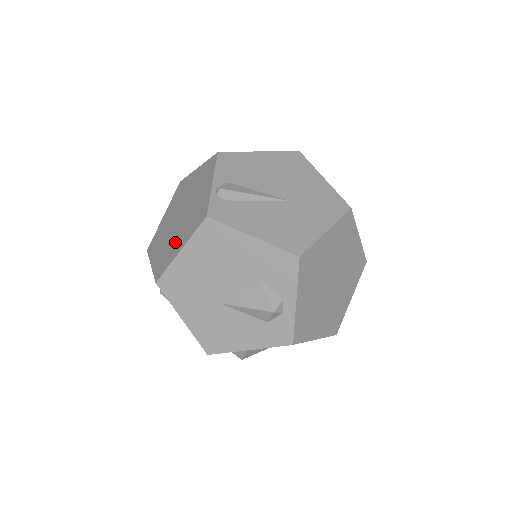
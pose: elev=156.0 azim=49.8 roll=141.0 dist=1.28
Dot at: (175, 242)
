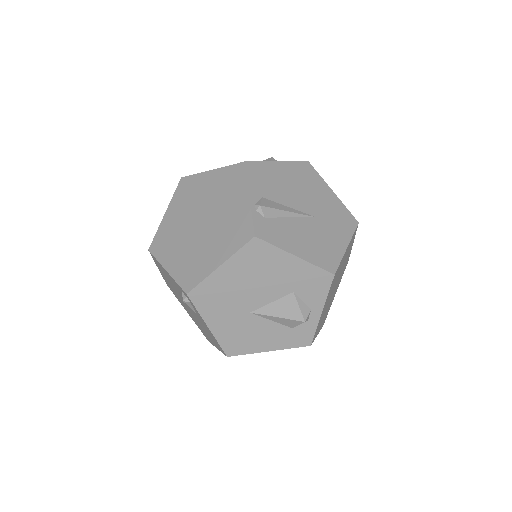
Dot at: (205, 253)
